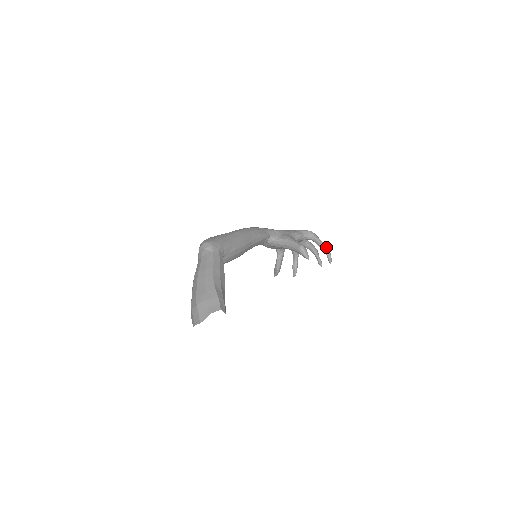
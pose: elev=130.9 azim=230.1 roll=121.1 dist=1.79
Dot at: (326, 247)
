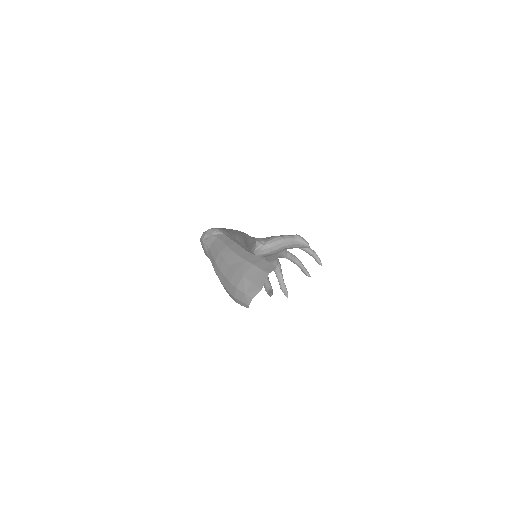
Dot at: (310, 248)
